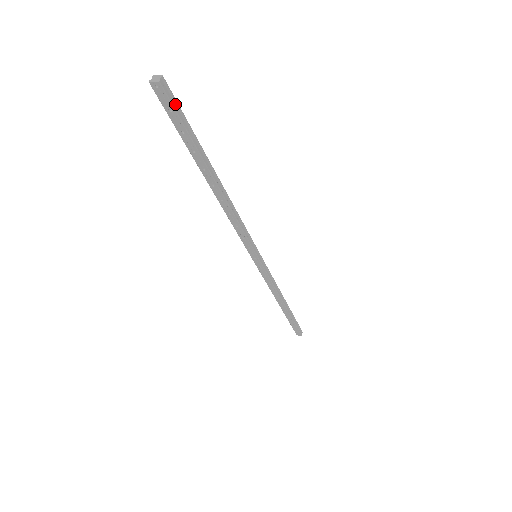
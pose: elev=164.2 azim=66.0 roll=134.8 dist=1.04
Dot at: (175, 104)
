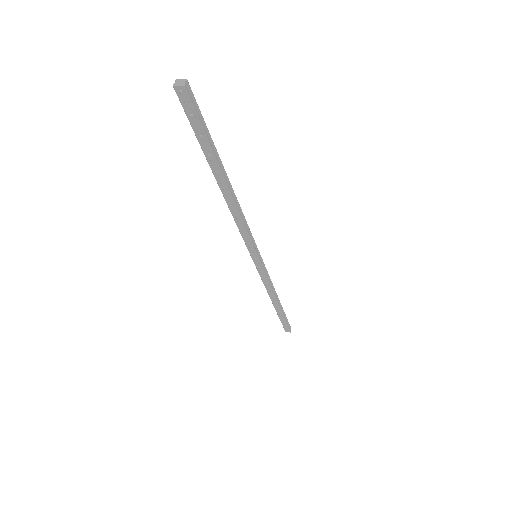
Dot at: (196, 108)
